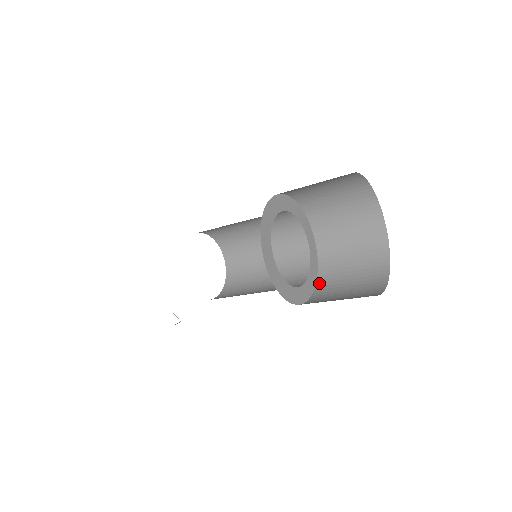
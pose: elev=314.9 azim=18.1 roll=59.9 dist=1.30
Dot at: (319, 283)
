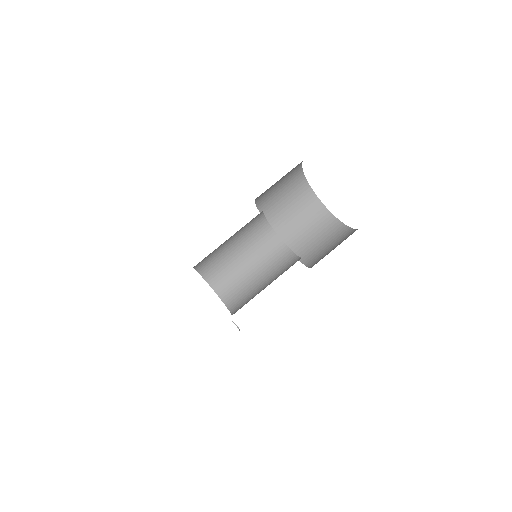
Dot at: (301, 259)
